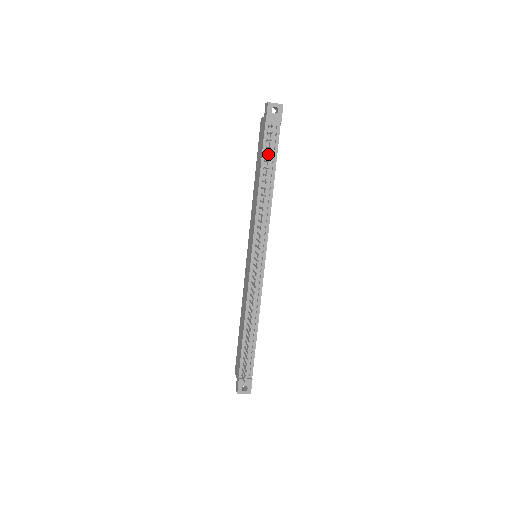
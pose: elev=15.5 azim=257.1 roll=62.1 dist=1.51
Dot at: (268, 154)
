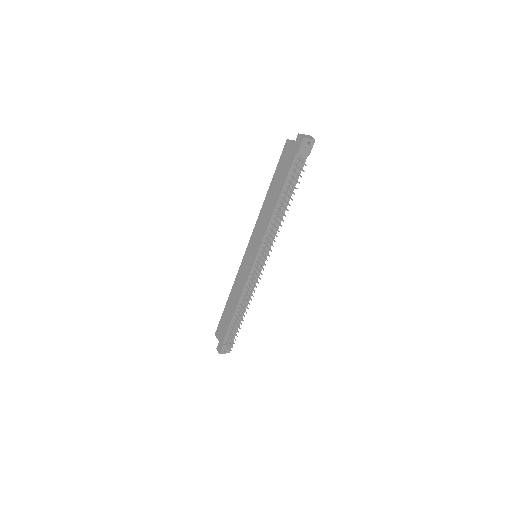
Dot at: (295, 188)
